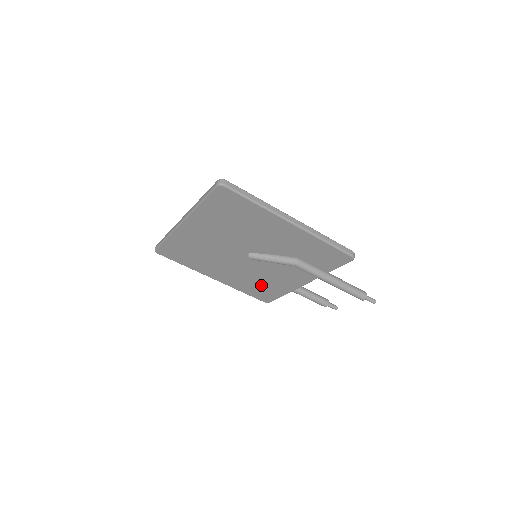
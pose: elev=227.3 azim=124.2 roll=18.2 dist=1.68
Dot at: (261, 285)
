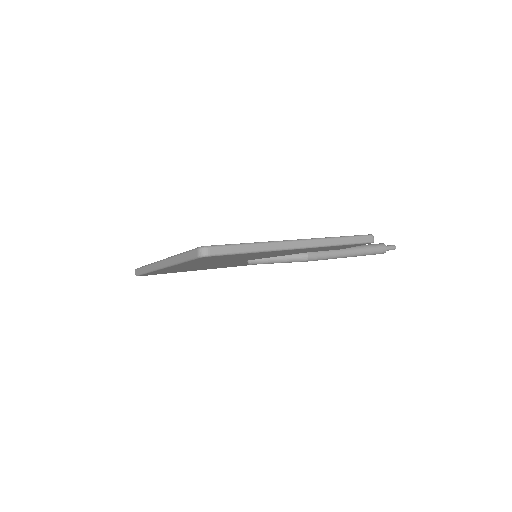
Dot at: occluded
